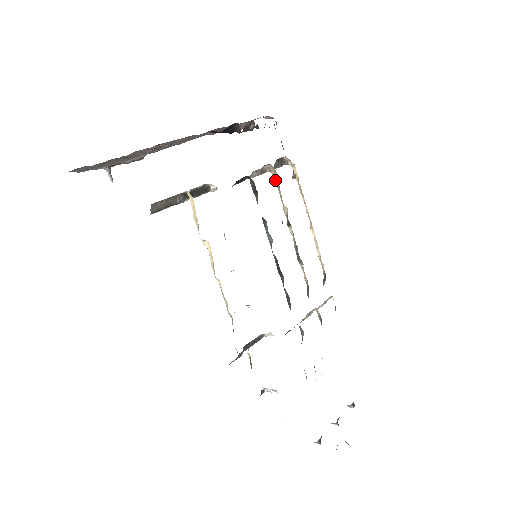
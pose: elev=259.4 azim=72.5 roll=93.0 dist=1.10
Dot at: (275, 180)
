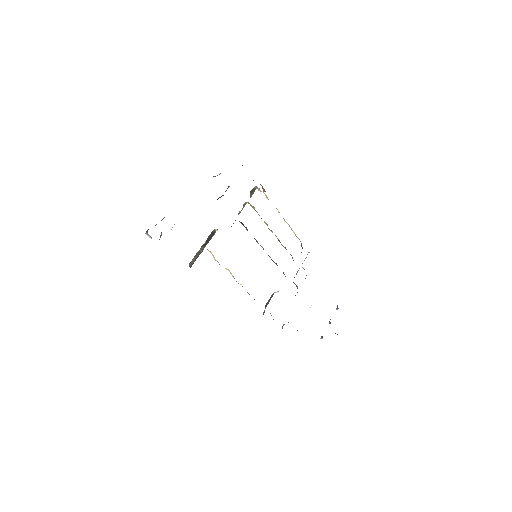
Dot at: occluded
